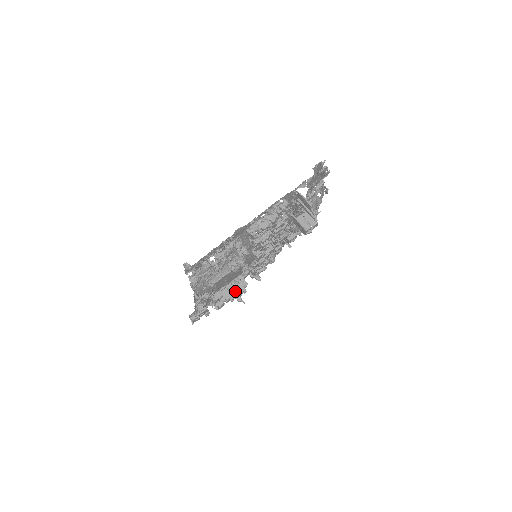
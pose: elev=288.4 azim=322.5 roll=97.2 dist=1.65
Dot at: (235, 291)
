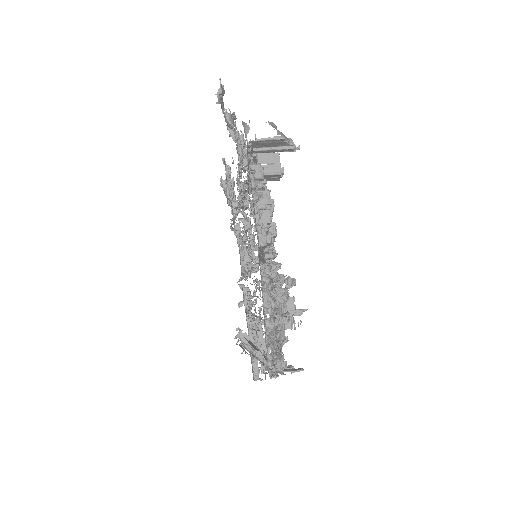
Dot at: occluded
